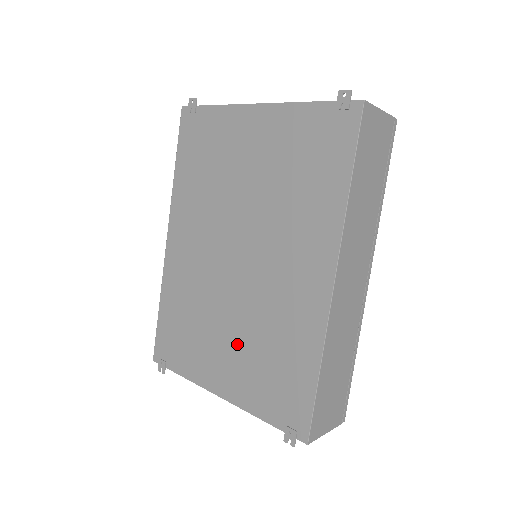
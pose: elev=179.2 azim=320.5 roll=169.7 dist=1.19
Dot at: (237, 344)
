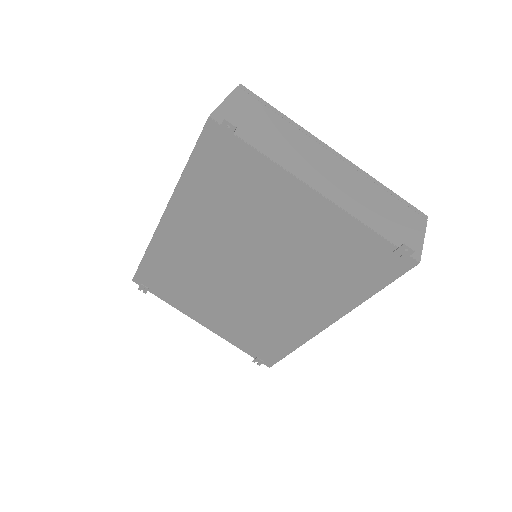
Dot at: (229, 313)
